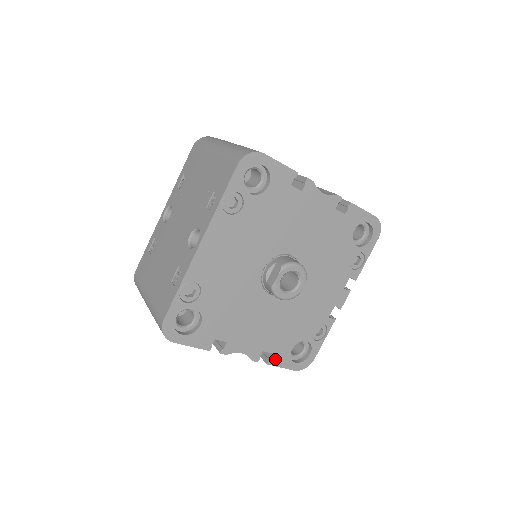
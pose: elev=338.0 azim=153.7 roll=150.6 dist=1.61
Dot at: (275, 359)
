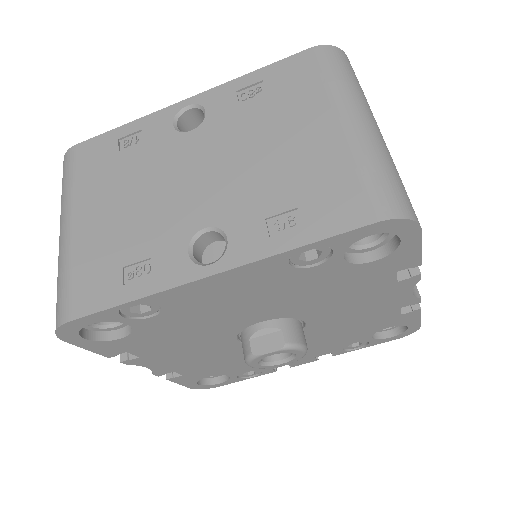
Dot at: (180, 378)
